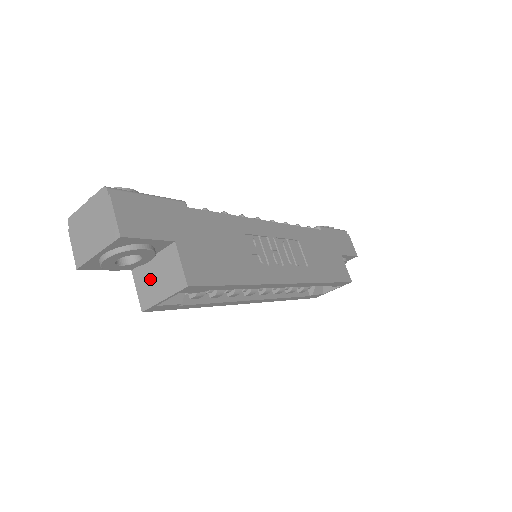
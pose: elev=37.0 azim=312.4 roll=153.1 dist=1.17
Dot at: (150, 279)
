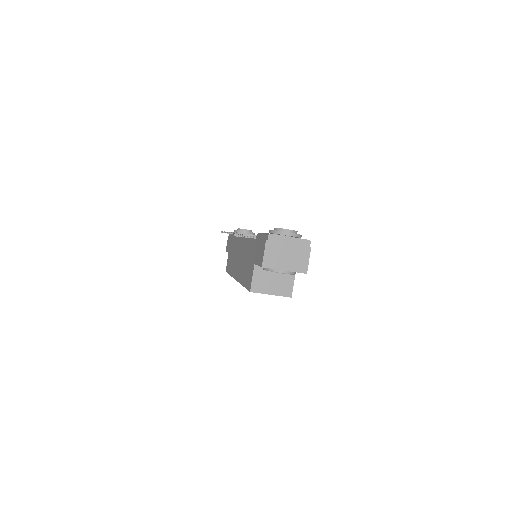
Dot at: (267, 278)
